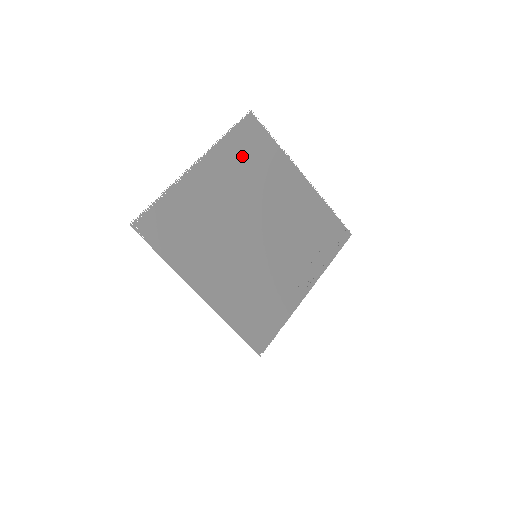
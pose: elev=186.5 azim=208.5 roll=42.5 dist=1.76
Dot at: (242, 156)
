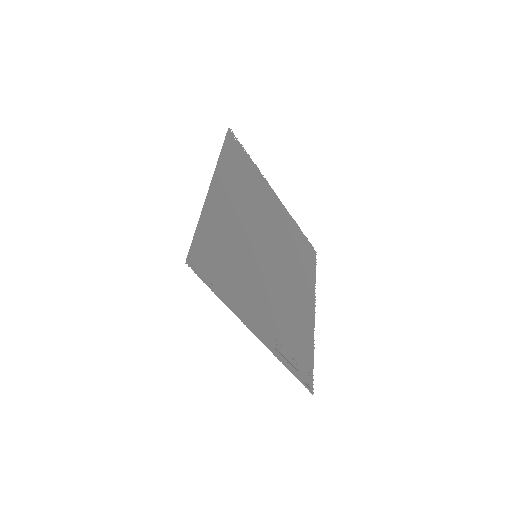
Dot at: (297, 242)
